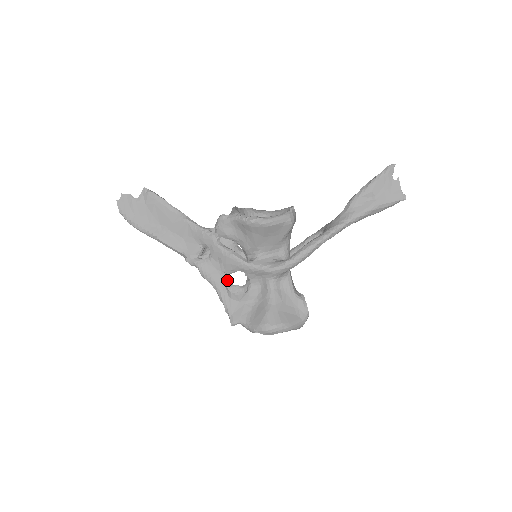
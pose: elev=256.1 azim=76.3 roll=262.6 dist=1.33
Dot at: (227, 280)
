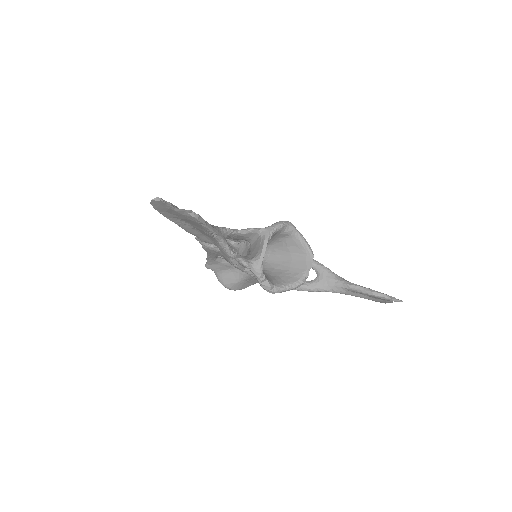
Dot at: occluded
